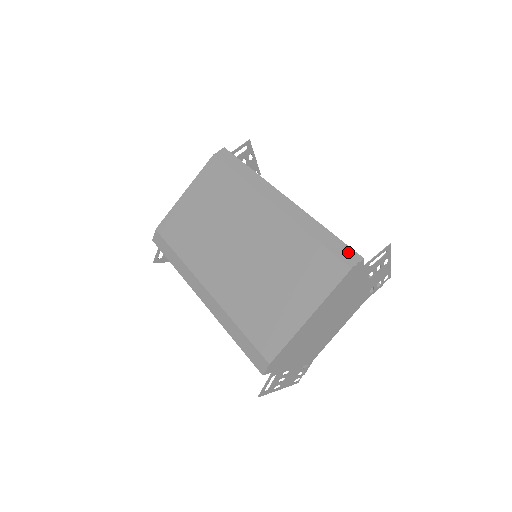
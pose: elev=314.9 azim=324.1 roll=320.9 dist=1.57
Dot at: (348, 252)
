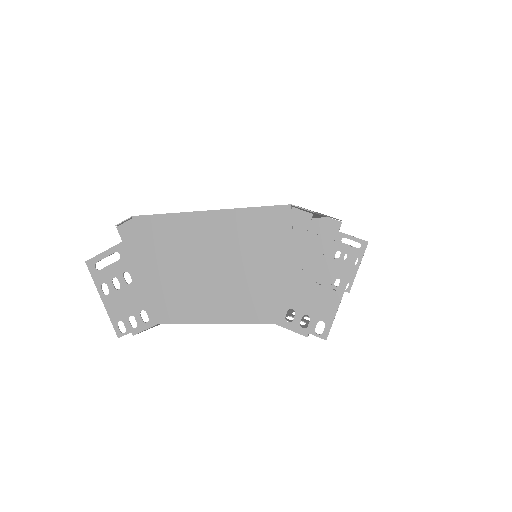
Dot at: occluded
